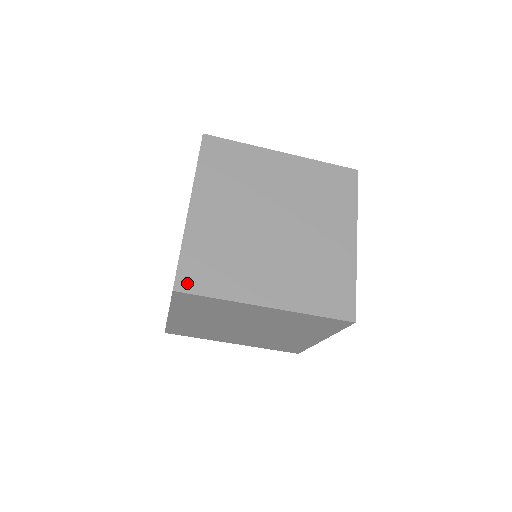
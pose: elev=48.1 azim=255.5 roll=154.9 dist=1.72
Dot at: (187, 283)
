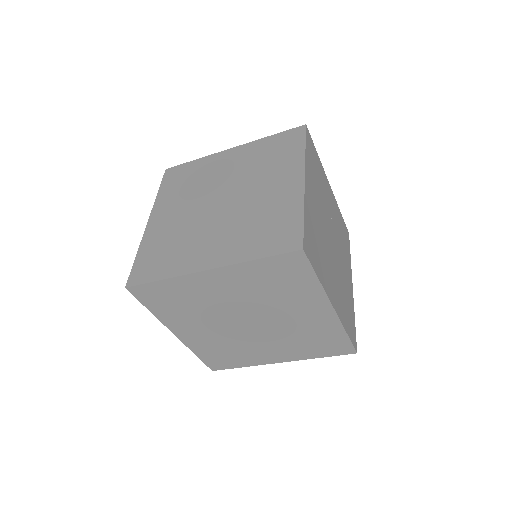
Dot at: (137, 277)
